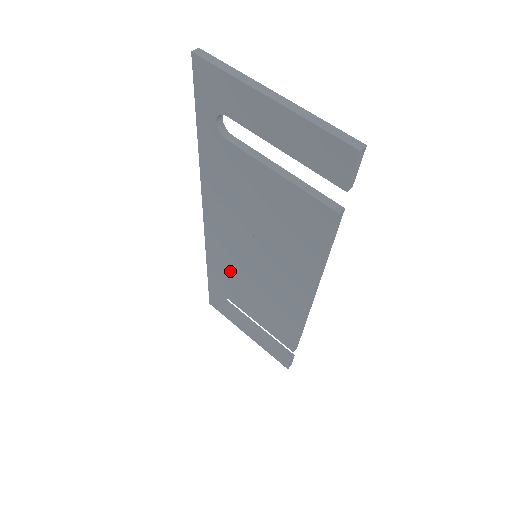
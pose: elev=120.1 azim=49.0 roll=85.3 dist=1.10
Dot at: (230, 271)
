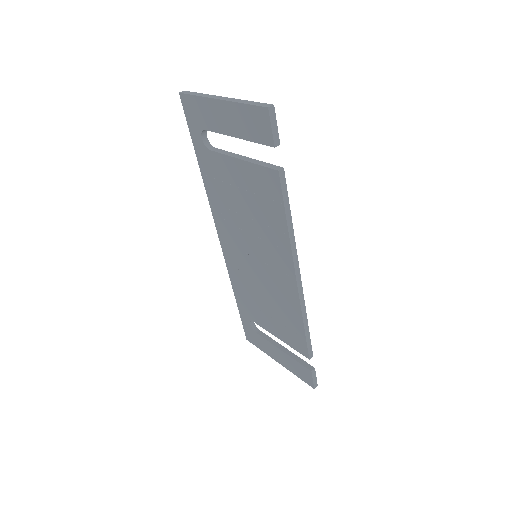
Dot at: (246, 285)
